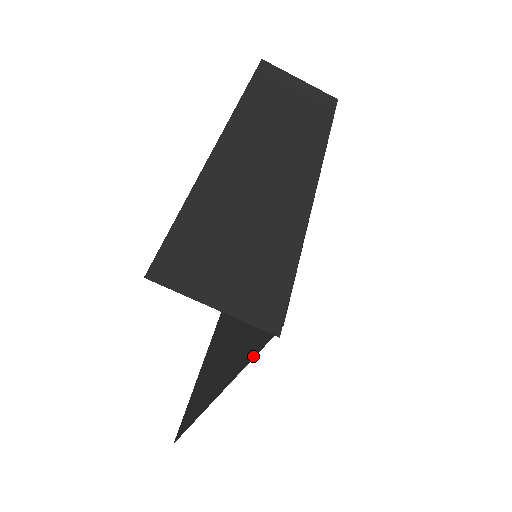
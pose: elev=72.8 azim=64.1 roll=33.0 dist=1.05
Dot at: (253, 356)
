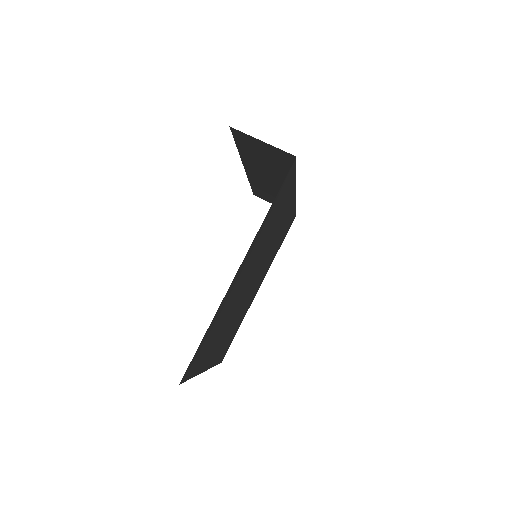
Dot at: (276, 196)
